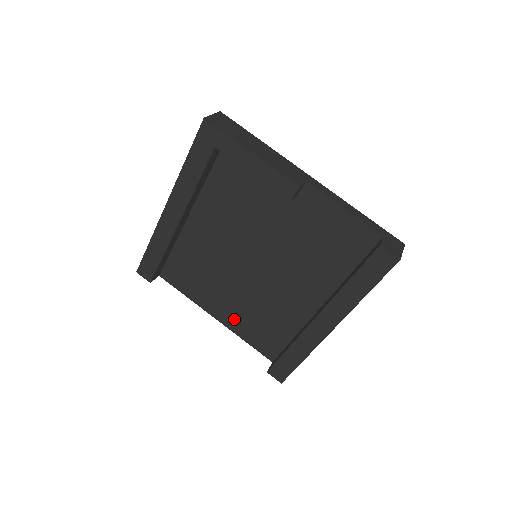
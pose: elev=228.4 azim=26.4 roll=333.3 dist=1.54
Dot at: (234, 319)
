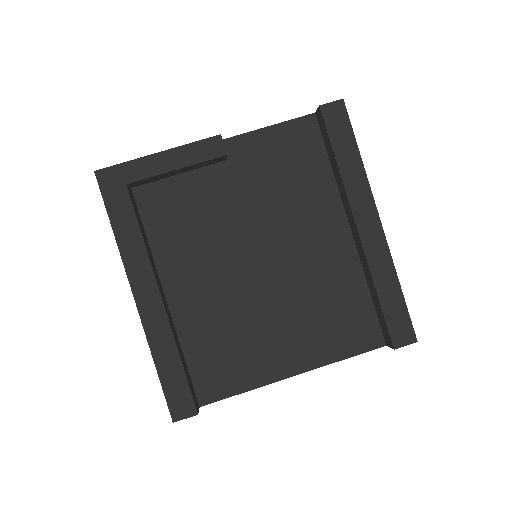
Dot at: (309, 349)
